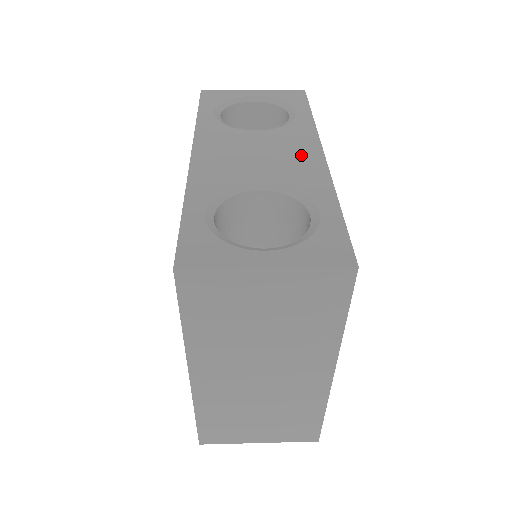
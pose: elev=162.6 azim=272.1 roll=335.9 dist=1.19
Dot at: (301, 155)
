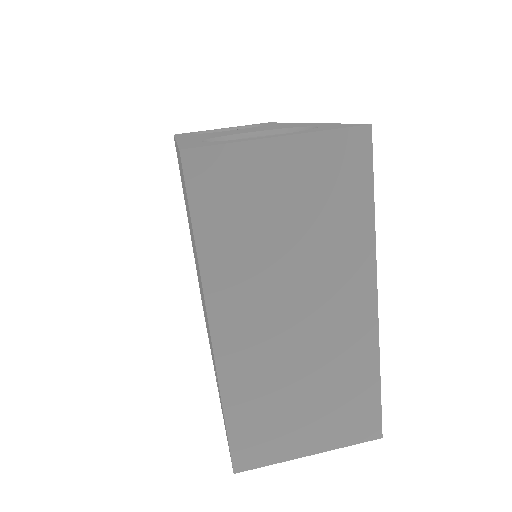
Dot at: (281, 125)
